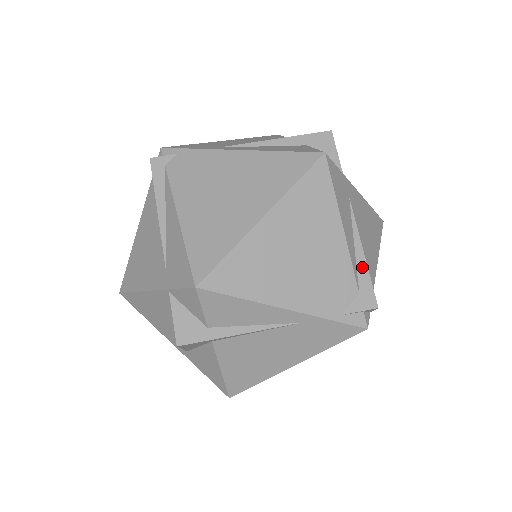
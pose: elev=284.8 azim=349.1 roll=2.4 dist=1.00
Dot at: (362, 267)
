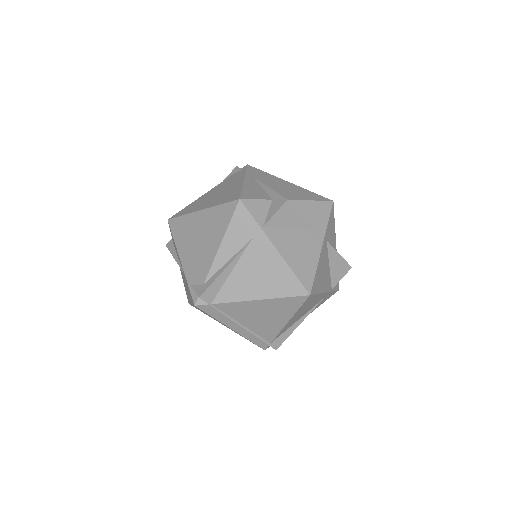
Dot at: (217, 275)
